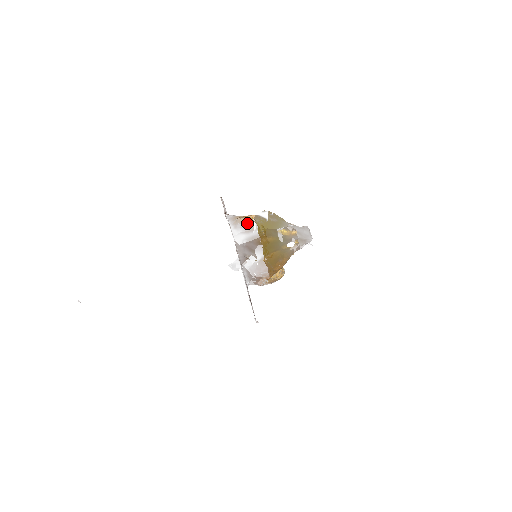
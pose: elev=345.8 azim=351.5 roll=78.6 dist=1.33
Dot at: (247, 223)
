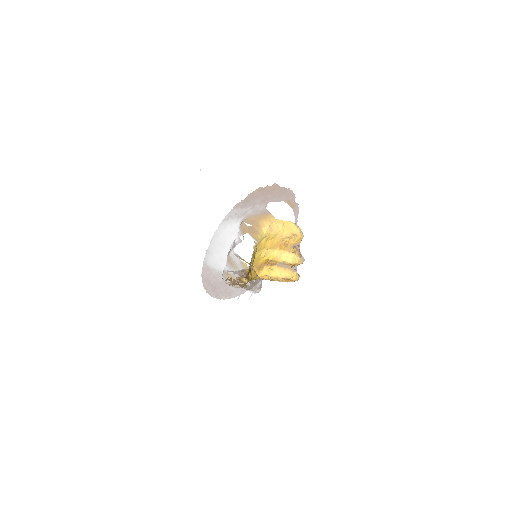
Dot at: (242, 233)
